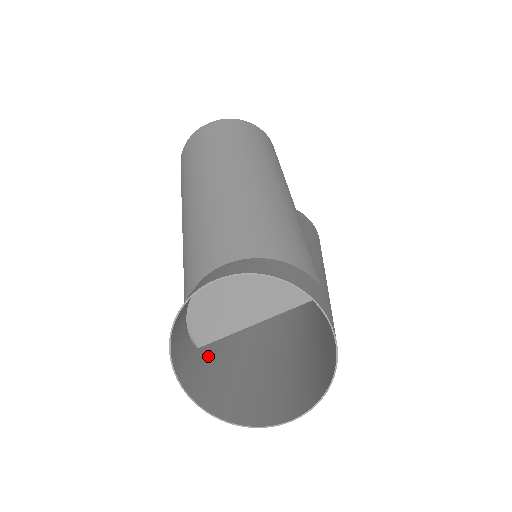
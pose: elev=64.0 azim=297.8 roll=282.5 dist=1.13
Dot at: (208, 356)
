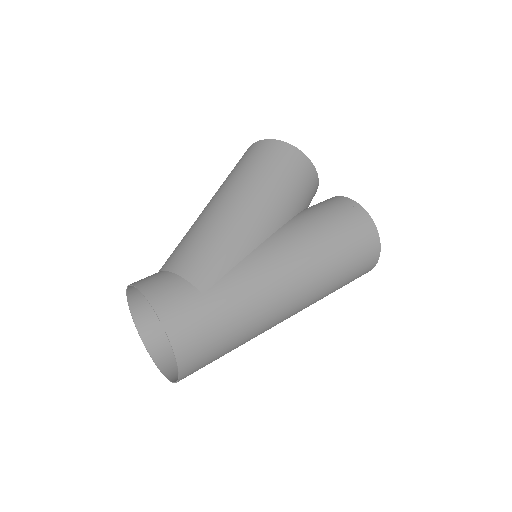
Dot at: occluded
